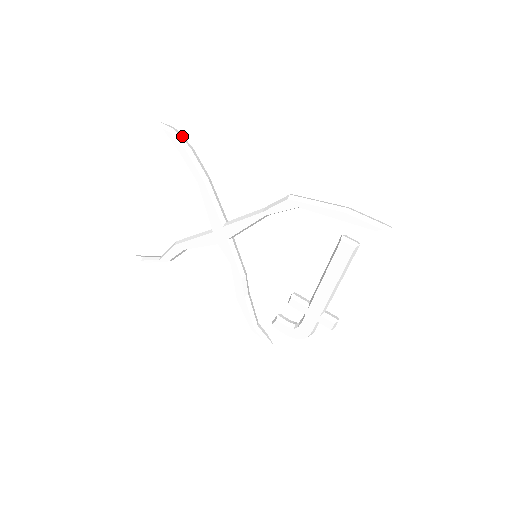
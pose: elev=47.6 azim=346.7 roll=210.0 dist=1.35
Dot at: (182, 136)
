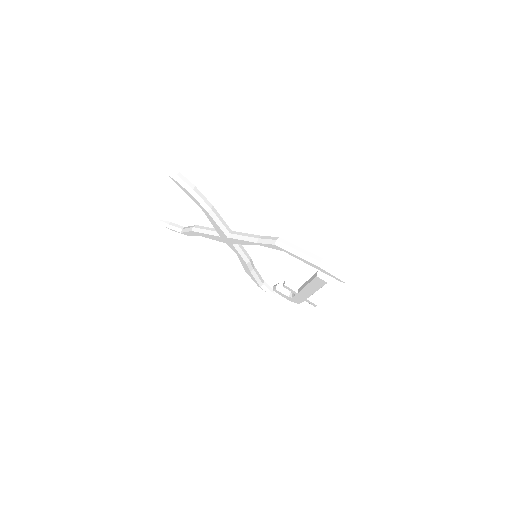
Dot at: (185, 178)
